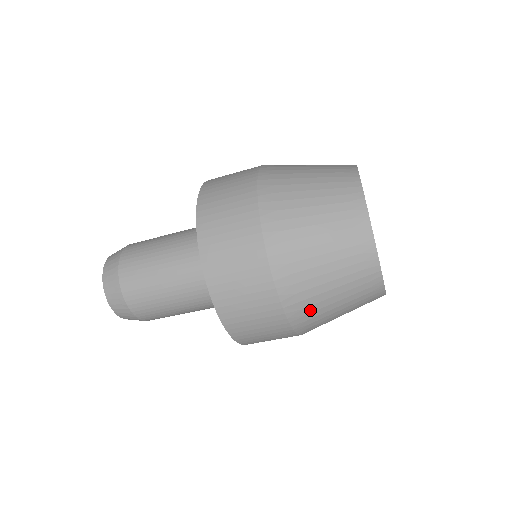
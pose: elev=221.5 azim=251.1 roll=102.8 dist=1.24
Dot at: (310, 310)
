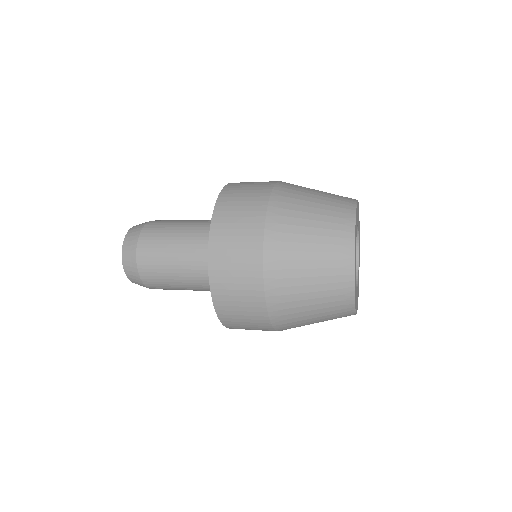
Dot at: occluded
